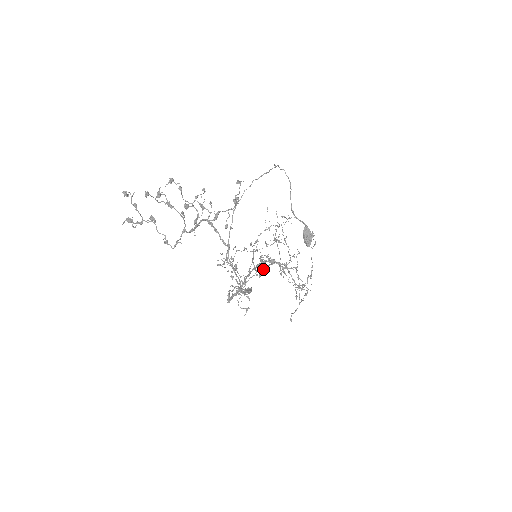
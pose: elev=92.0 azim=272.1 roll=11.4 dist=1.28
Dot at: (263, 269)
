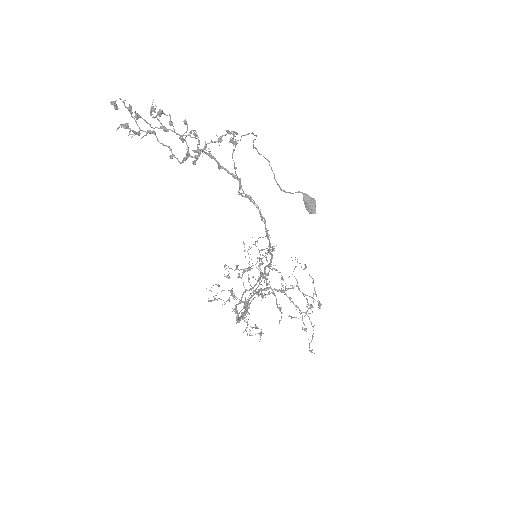
Dot at: occluded
